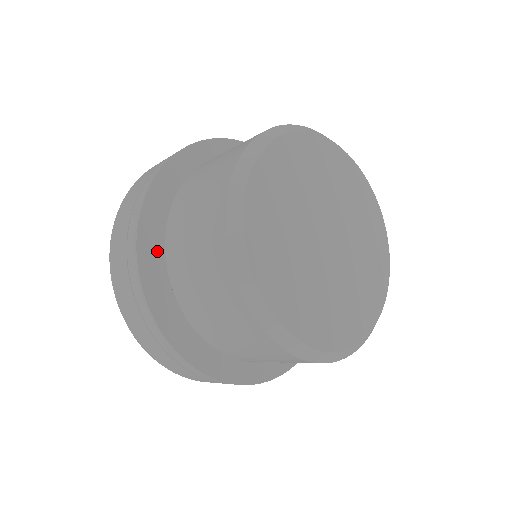
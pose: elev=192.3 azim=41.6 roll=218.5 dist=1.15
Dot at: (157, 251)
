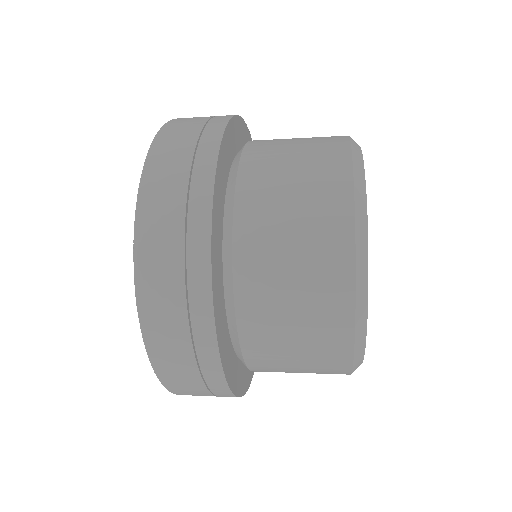
Dot at: (223, 328)
